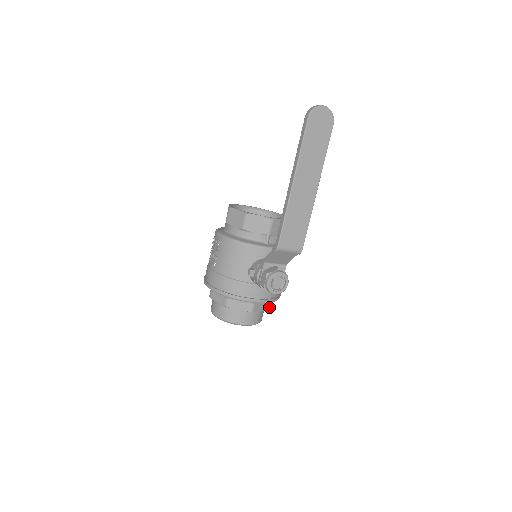
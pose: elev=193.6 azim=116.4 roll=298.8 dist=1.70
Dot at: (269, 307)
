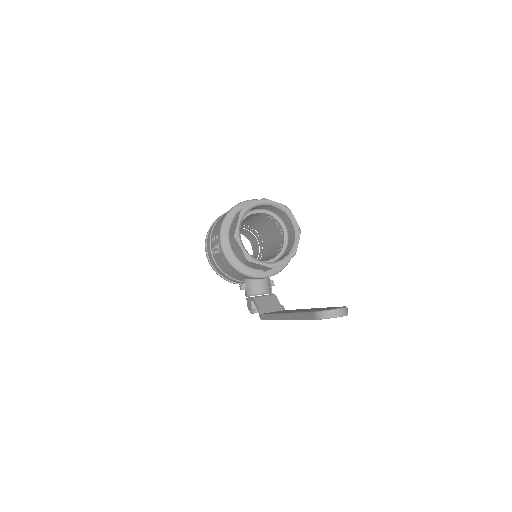
Dot at: occluded
